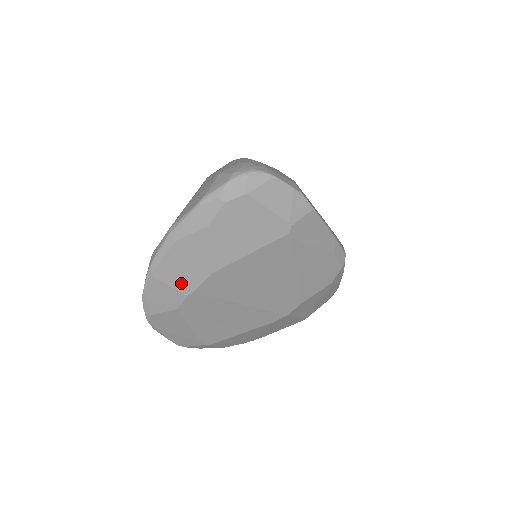
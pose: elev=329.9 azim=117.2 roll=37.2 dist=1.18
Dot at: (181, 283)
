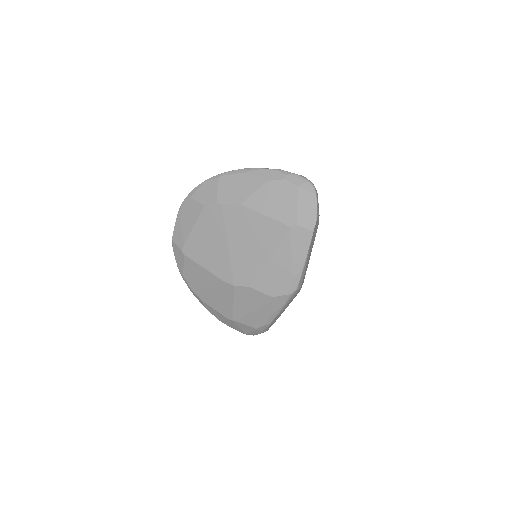
Dot at: (223, 194)
